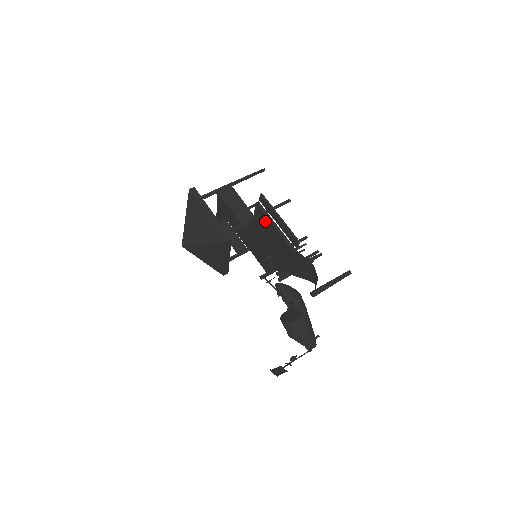
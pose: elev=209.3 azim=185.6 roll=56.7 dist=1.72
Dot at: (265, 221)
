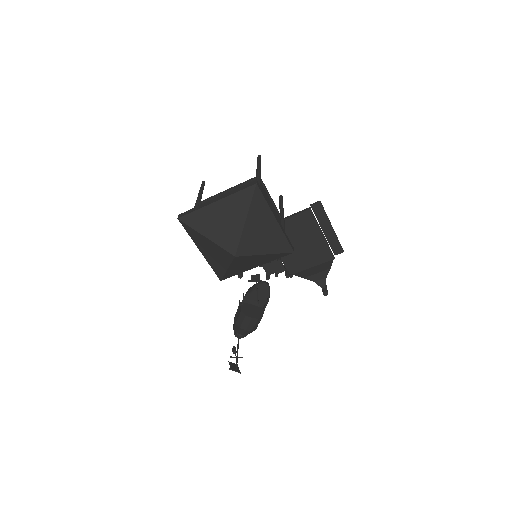
Dot at: (310, 227)
